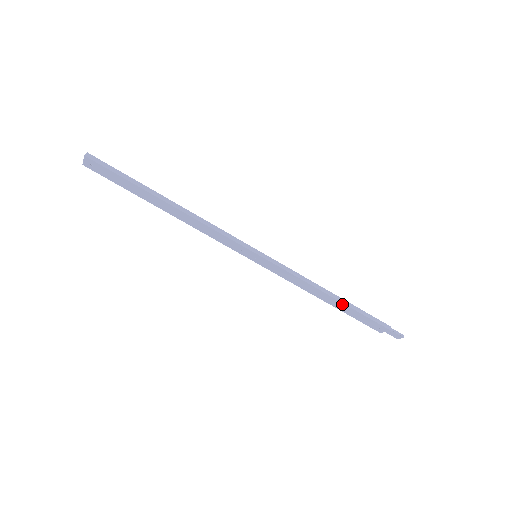
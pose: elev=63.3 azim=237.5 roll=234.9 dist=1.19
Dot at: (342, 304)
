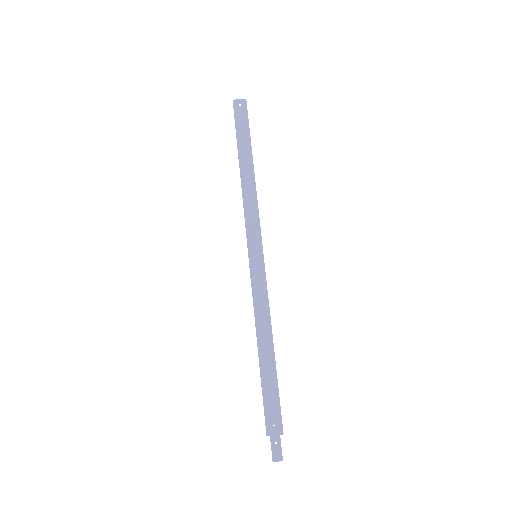
Dot at: (273, 362)
